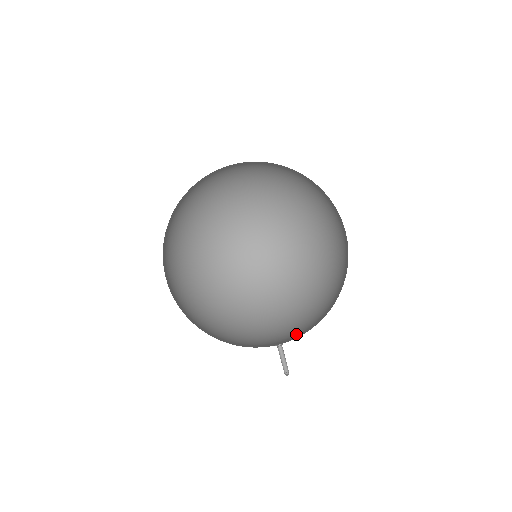
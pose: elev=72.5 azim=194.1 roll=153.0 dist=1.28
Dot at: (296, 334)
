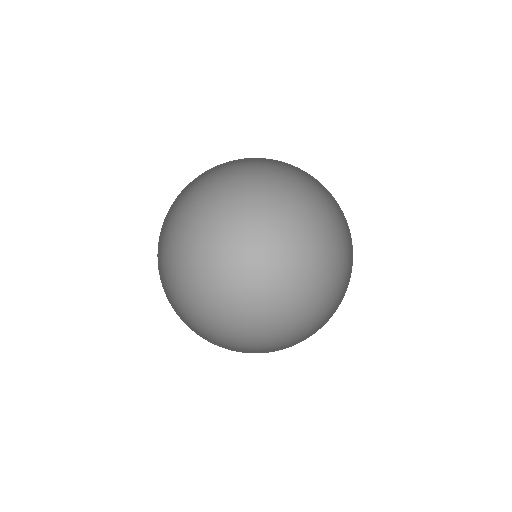
Dot at: (313, 273)
